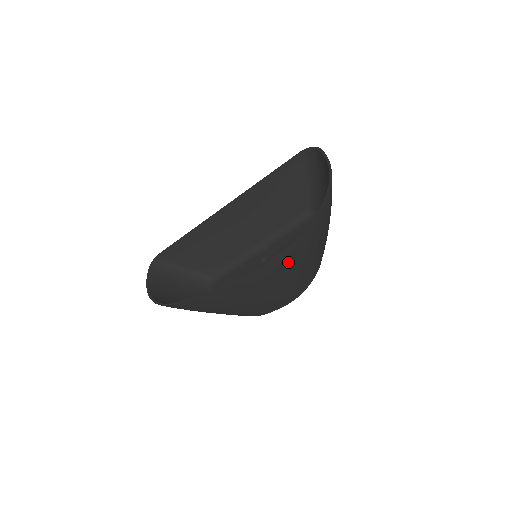
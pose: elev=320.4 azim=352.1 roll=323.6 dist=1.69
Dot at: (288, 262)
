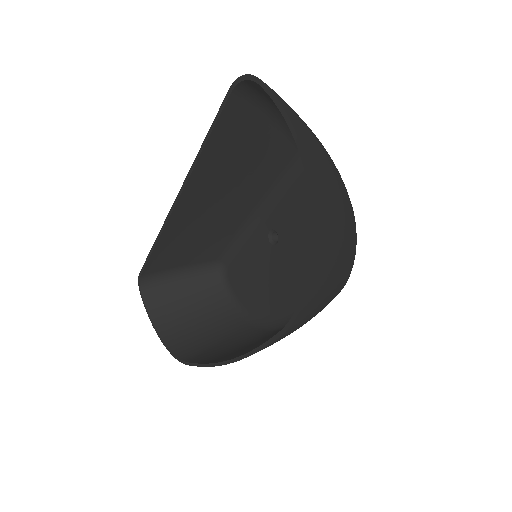
Dot at: (301, 322)
